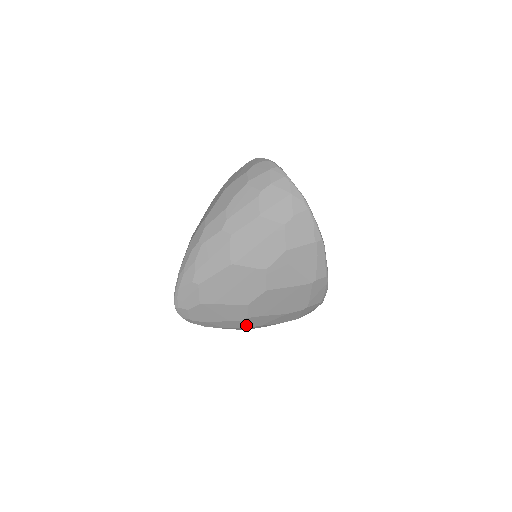
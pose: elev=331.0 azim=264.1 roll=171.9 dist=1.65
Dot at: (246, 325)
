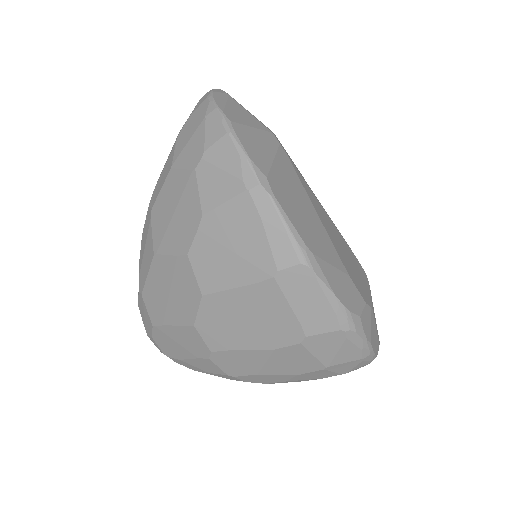
Dot at: (230, 369)
